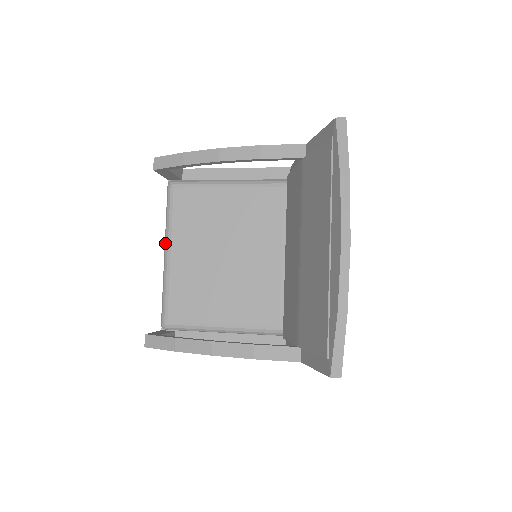
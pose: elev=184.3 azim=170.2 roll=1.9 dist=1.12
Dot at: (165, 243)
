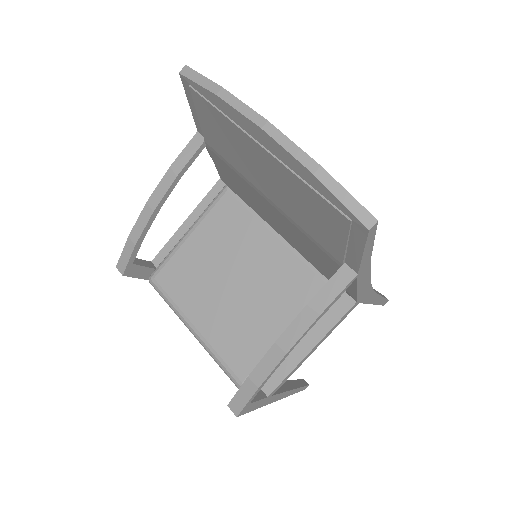
Dot at: (185, 325)
